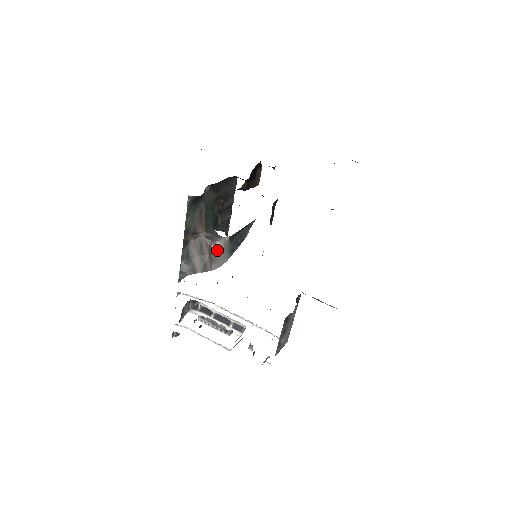
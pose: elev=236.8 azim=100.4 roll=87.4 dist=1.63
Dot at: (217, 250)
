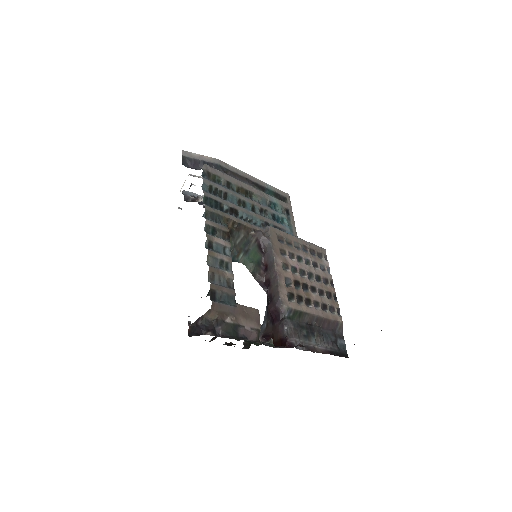
Dot at: occluded
